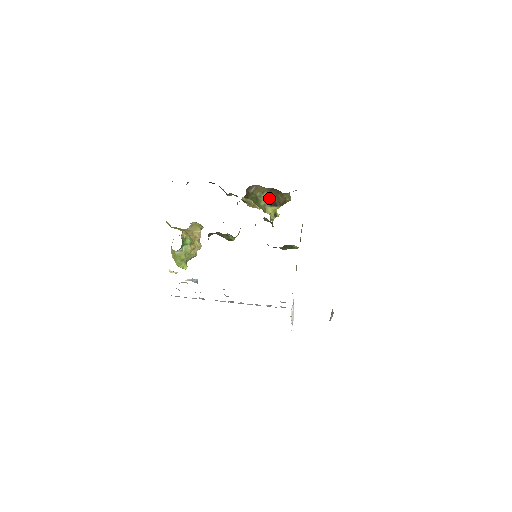
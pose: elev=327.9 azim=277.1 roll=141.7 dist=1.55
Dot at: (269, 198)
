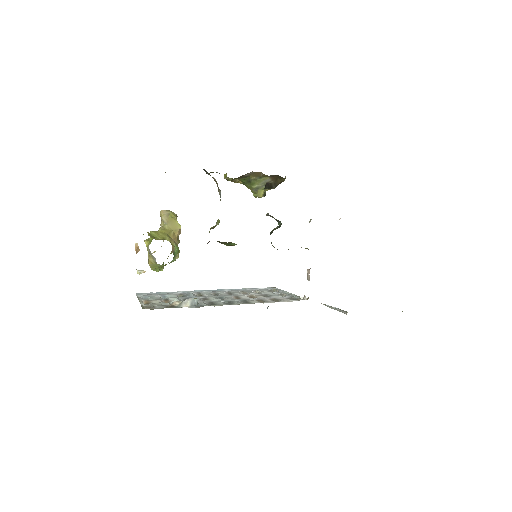
Dot at: (266, 182)
